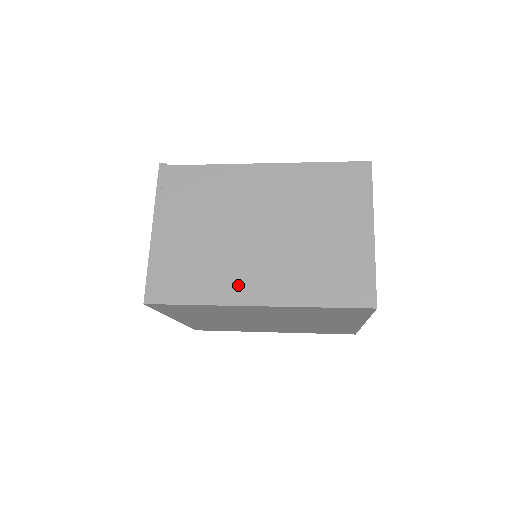
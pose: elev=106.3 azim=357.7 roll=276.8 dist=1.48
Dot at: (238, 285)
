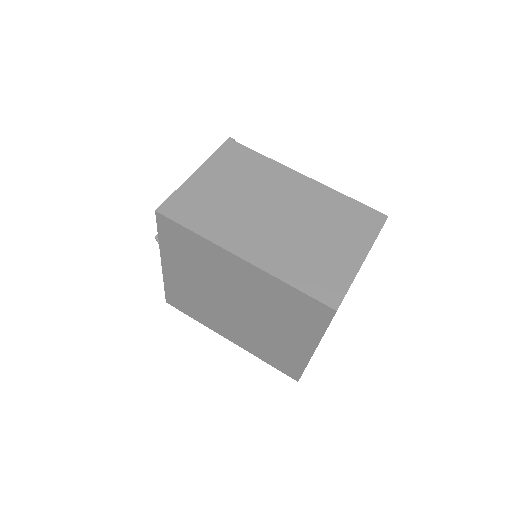
Dot at: (236, 237)
